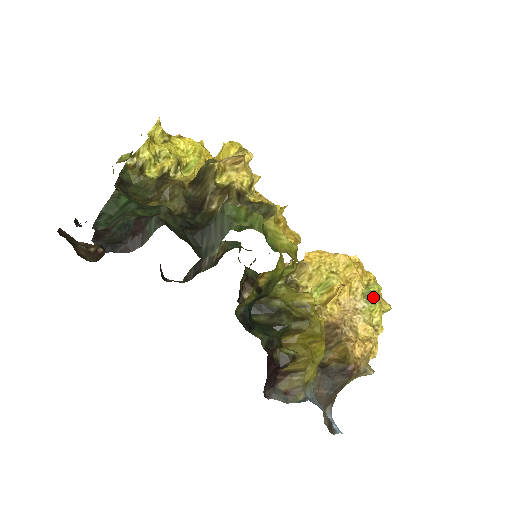
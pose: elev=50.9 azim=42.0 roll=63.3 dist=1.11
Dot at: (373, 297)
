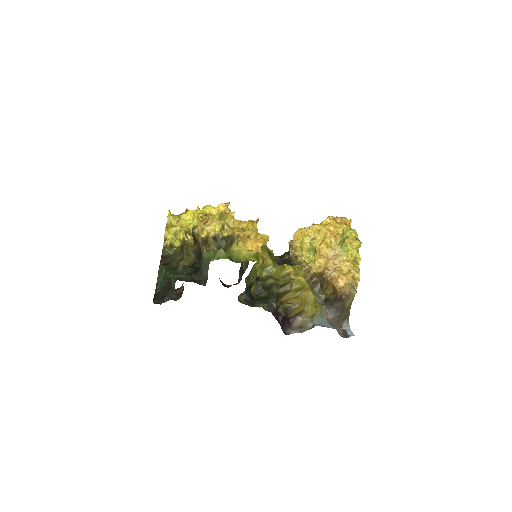
Dot at: (345, 242)
